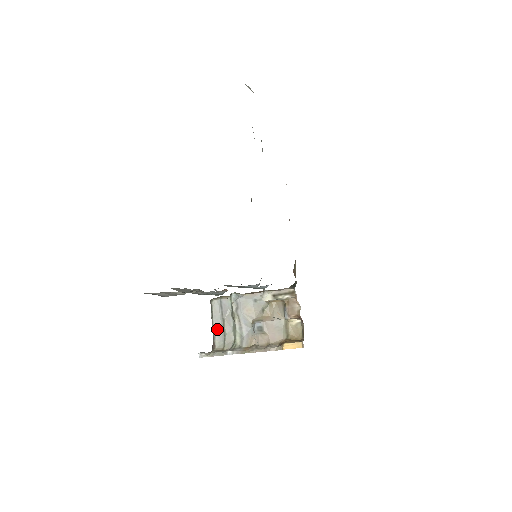
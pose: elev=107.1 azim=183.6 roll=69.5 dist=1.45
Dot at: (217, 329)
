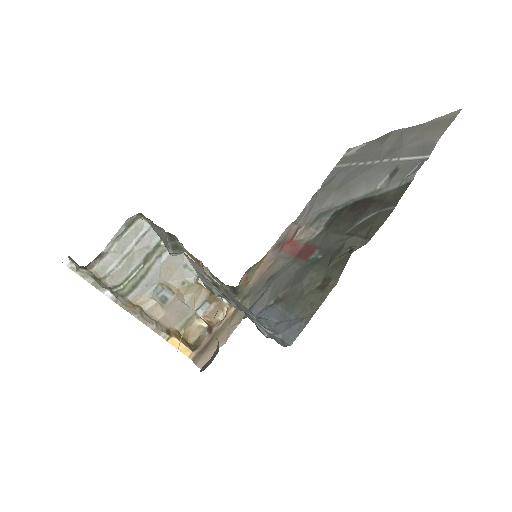
Dot at: (115, 251)
